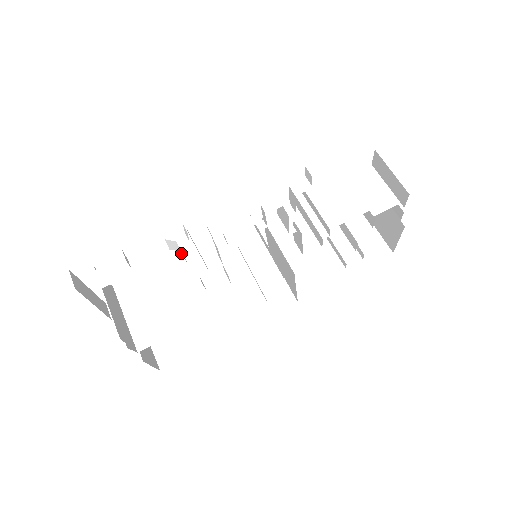
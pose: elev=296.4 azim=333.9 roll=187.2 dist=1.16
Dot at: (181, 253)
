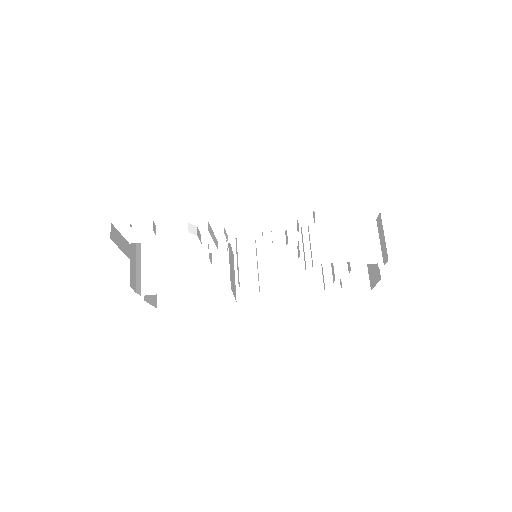
Dot at: (200, 232)
